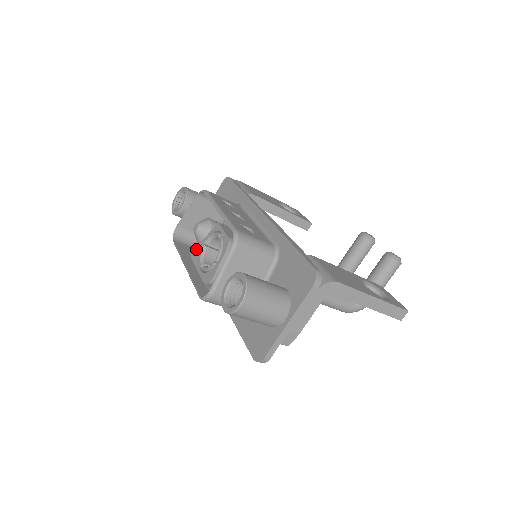
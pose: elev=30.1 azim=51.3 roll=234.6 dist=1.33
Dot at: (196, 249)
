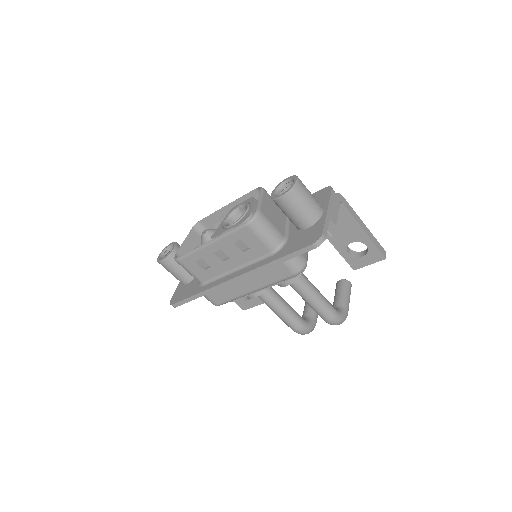
Dot at: (215, 232)
